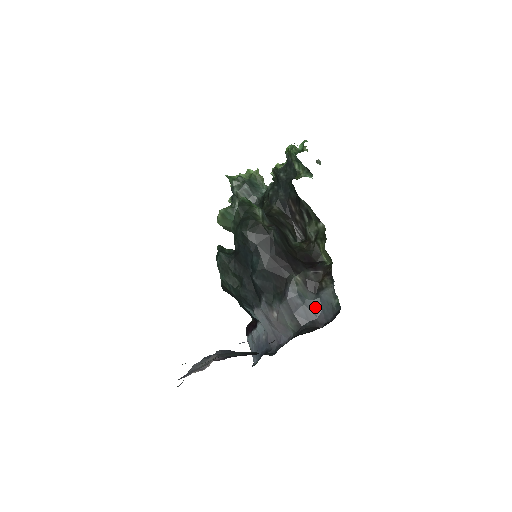
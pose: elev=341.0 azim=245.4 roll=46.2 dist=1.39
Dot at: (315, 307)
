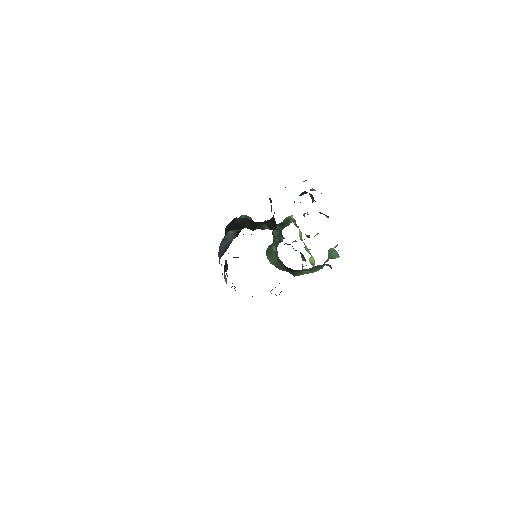
Dot at: occluded
